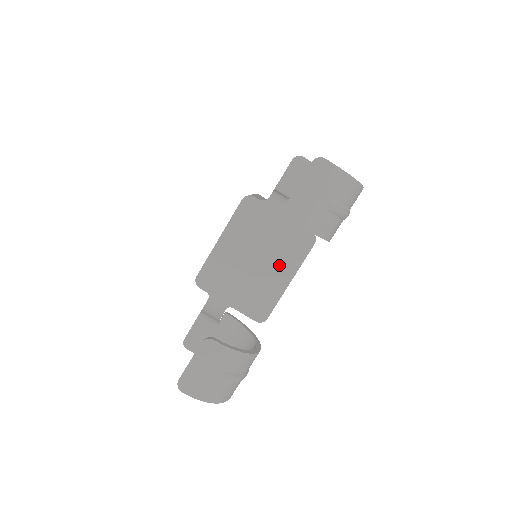
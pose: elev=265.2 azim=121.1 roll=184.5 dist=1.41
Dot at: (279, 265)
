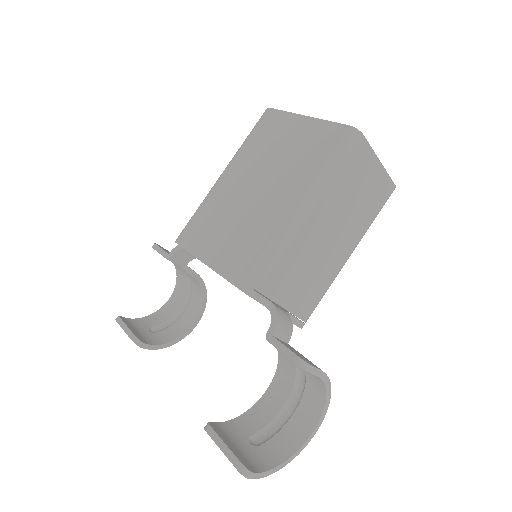
Dot at: occluded
